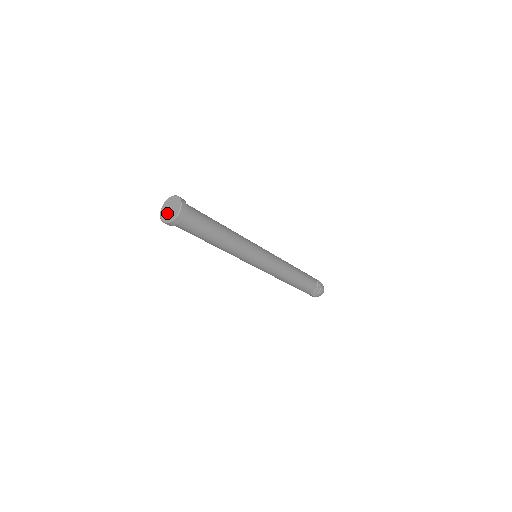
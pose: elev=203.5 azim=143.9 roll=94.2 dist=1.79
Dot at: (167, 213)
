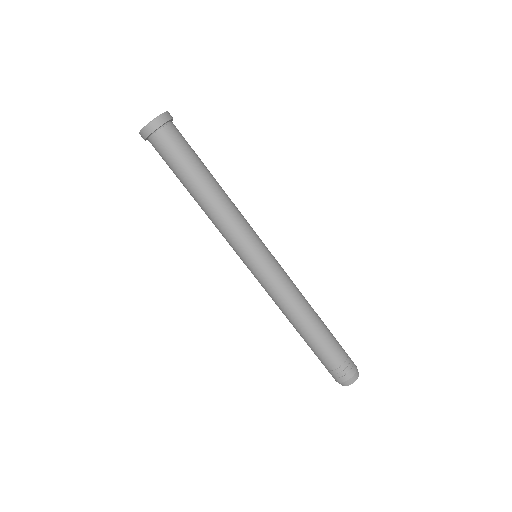
Dot at: occluded
